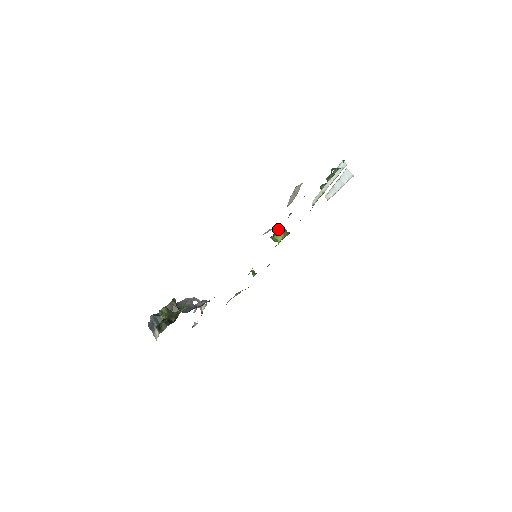
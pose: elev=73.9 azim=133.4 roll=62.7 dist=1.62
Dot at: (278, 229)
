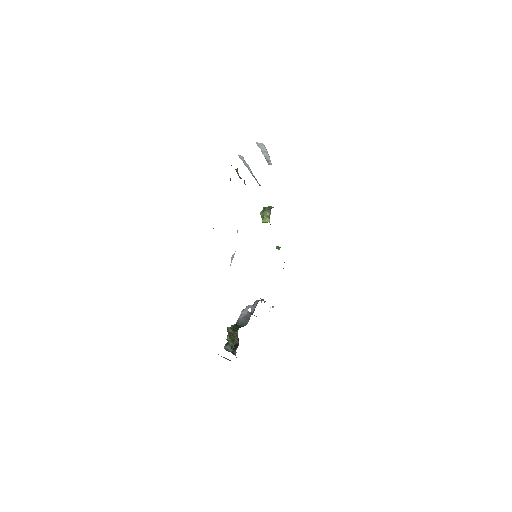
Dot at: (261, 213)
